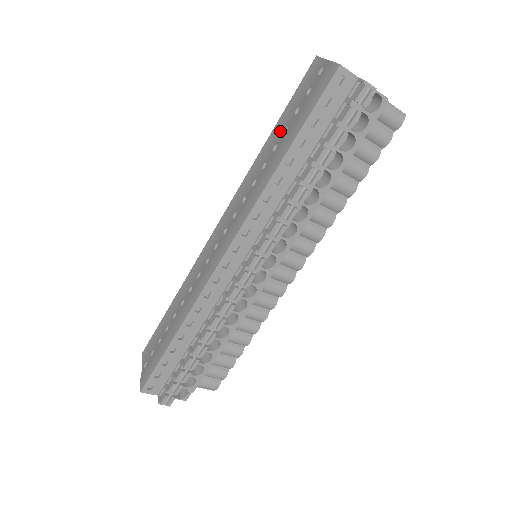
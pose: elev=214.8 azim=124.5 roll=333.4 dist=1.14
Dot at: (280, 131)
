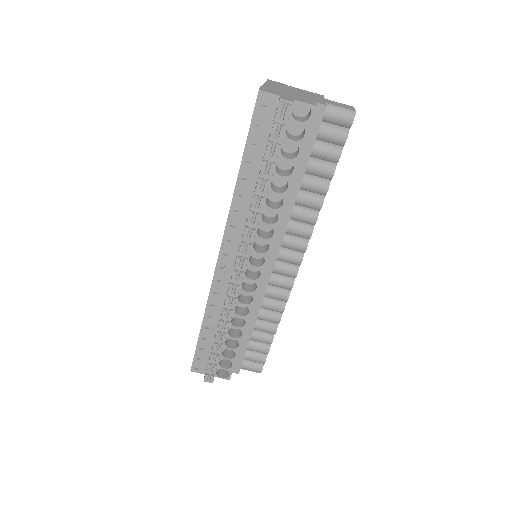
Dot at: occluded
